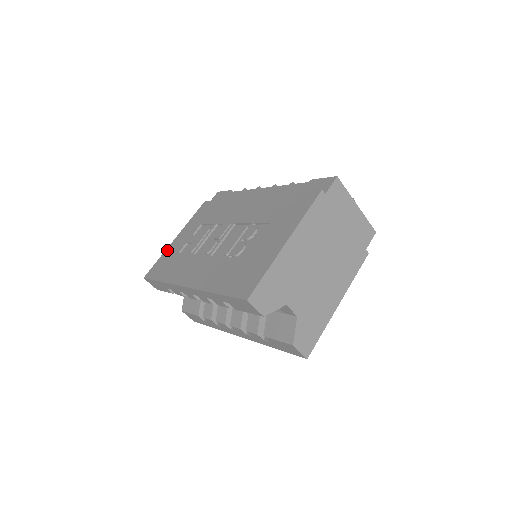
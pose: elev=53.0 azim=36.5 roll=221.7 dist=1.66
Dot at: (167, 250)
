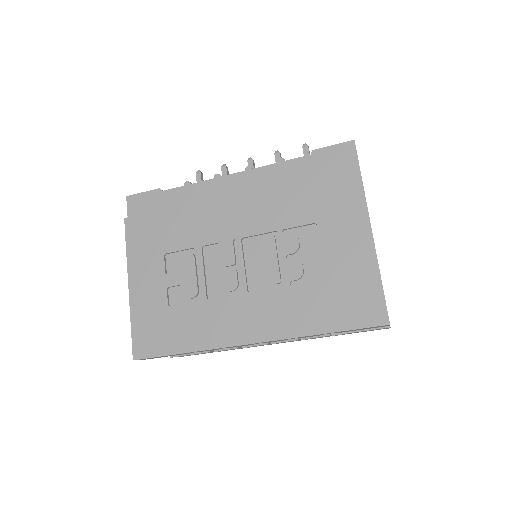
Dot at: (134, 308)
